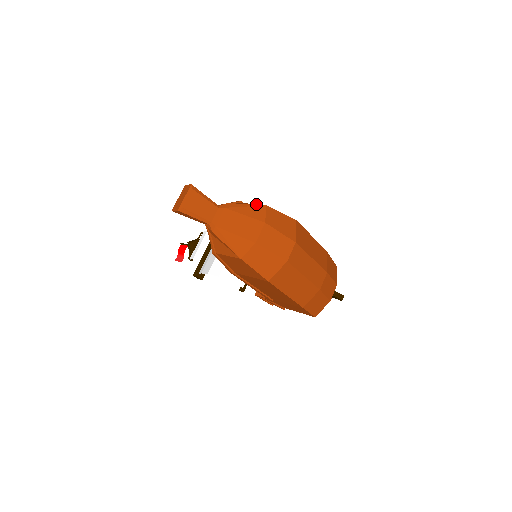
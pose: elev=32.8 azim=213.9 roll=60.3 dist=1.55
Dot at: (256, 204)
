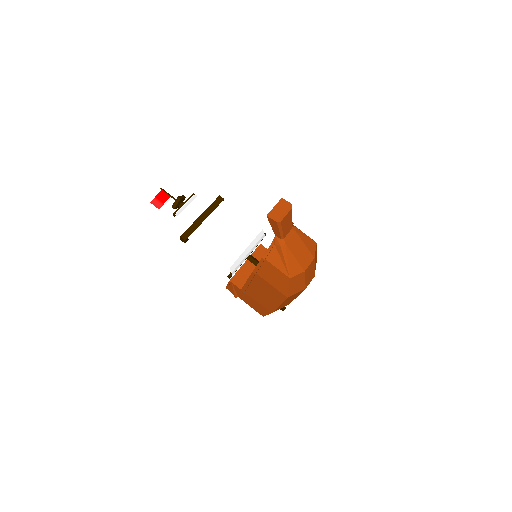
Dot at: occluded
